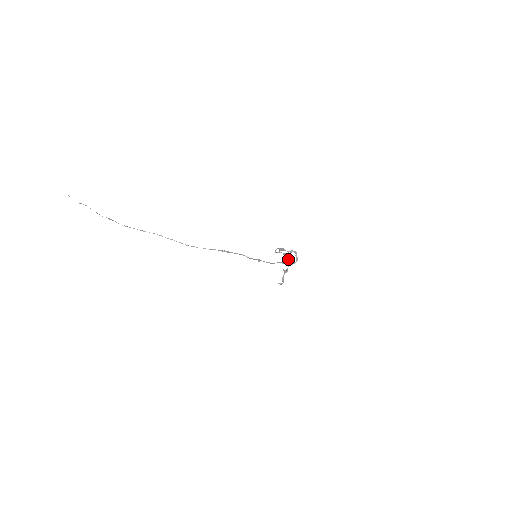
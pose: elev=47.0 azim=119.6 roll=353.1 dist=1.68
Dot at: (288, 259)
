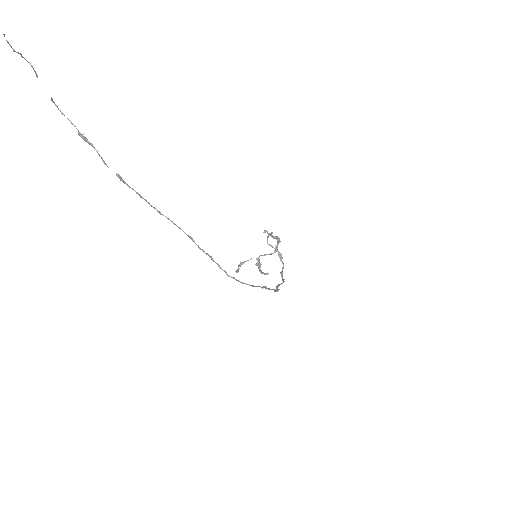
Dot at: (283, 267)
